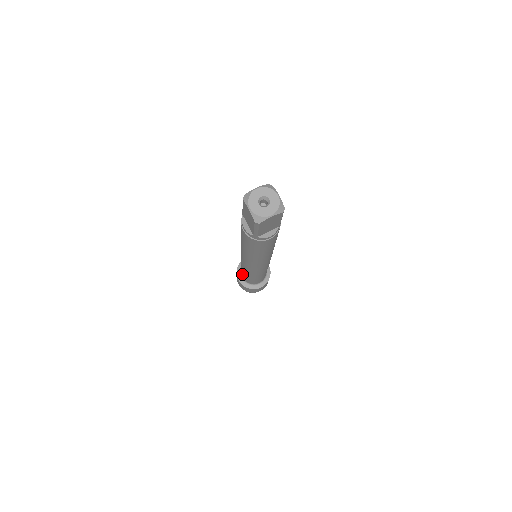
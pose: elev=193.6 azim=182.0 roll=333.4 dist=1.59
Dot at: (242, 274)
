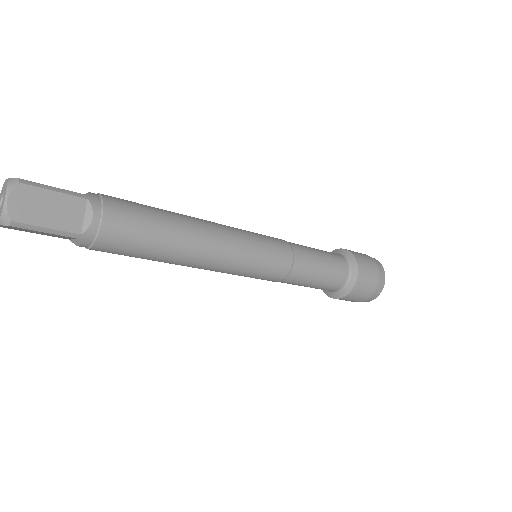
Dot at: occluded
